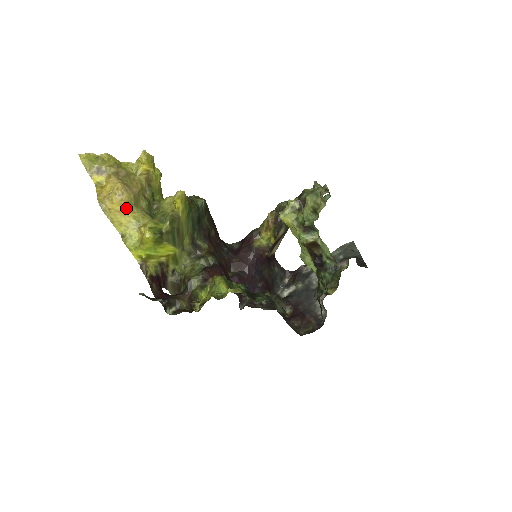
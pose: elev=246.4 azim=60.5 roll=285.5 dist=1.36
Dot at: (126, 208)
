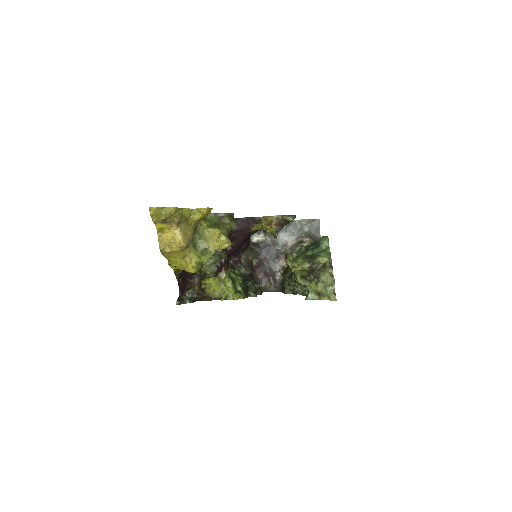
Dot at: (180, 251)
